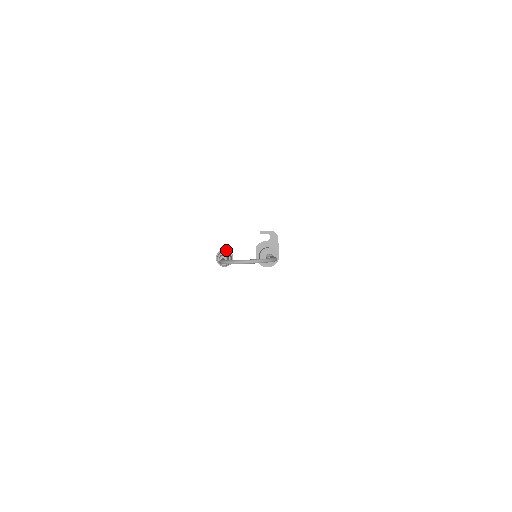
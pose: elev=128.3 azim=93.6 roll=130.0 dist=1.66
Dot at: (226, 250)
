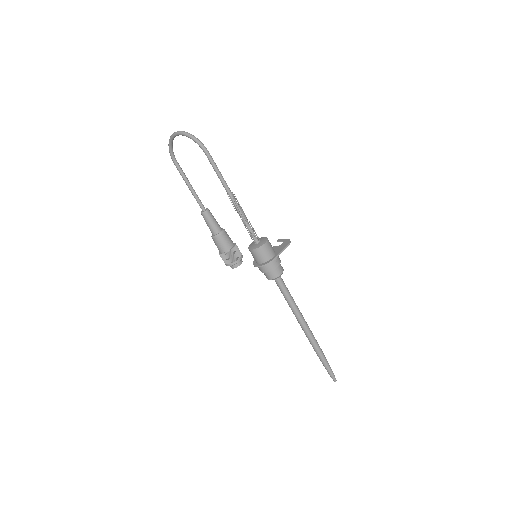
Dot at: occluded
